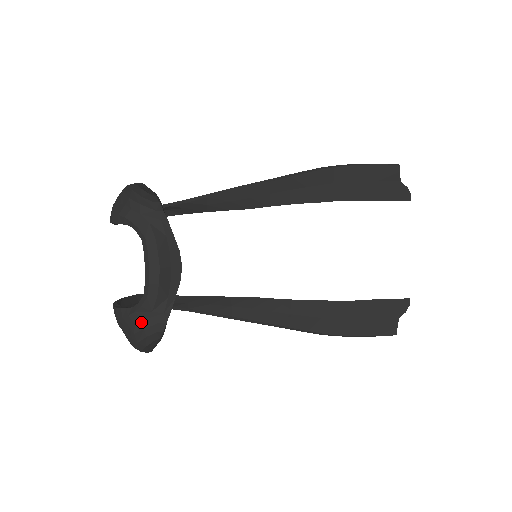
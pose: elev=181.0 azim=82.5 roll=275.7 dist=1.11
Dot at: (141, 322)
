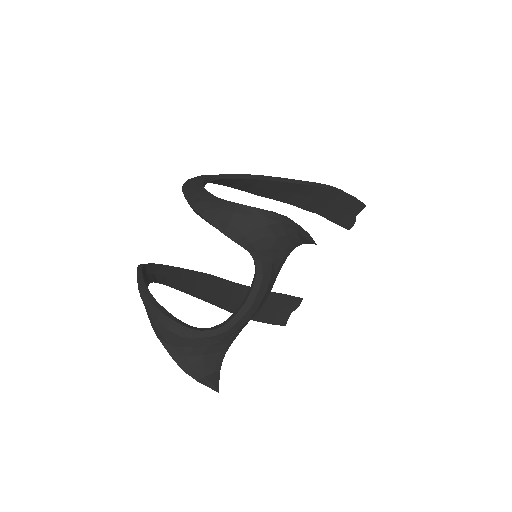
Dot at: (204, 348)
